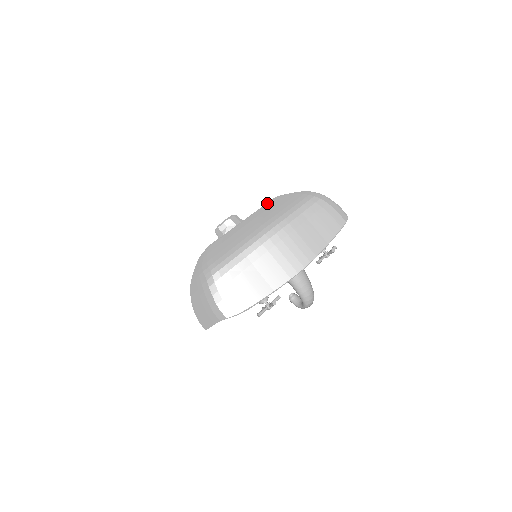
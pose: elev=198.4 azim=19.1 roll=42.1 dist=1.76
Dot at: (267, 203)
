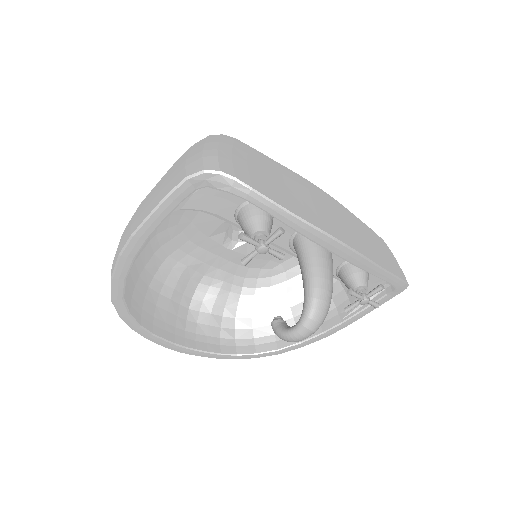
Dot at: occluded
